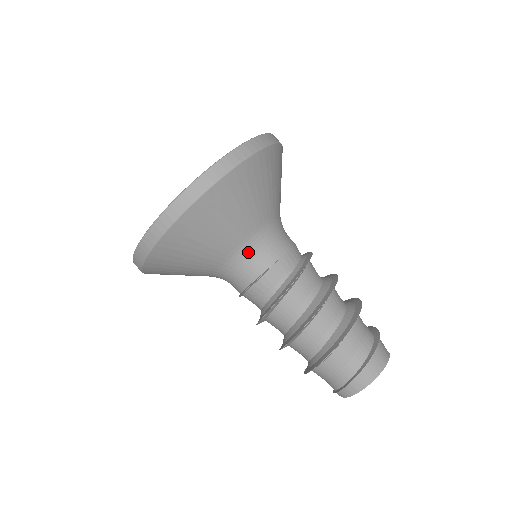
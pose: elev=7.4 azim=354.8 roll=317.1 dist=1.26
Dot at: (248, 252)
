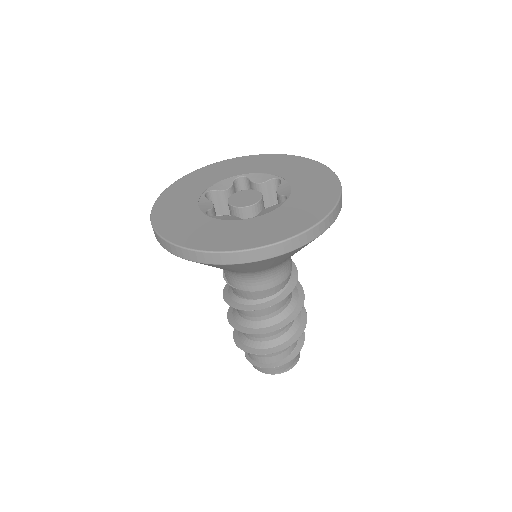
Dot at: occluded
